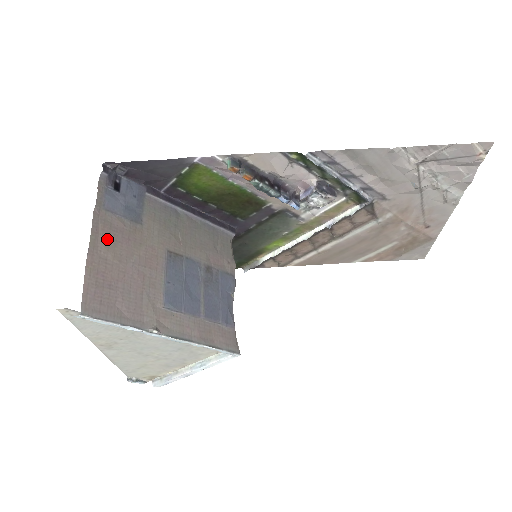
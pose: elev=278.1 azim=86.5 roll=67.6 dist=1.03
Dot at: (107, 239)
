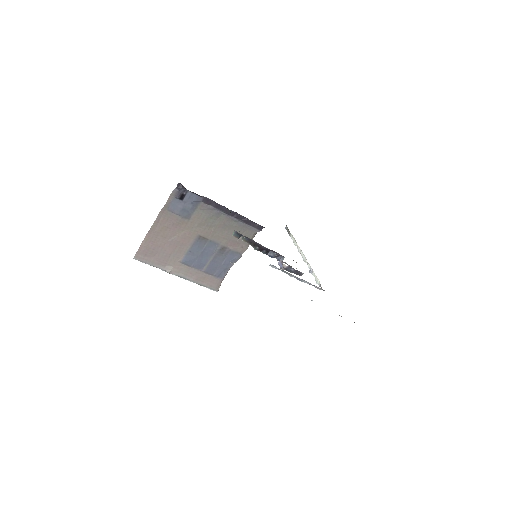
Dot at: (162, 226)
